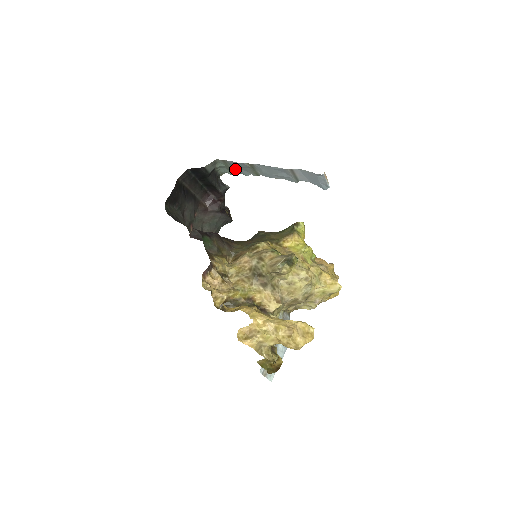
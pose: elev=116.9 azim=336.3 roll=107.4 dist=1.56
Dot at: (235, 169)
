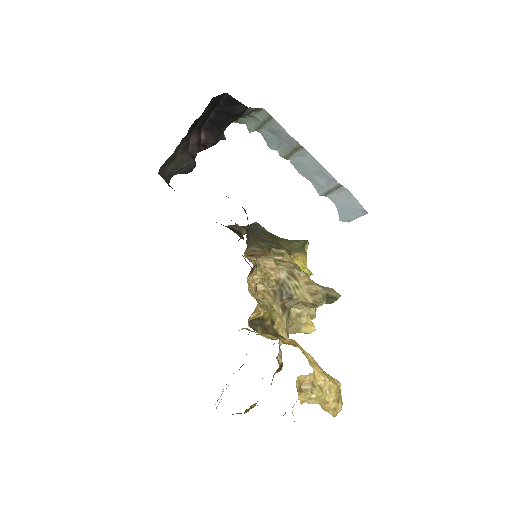
Dot at: (266, 132)
